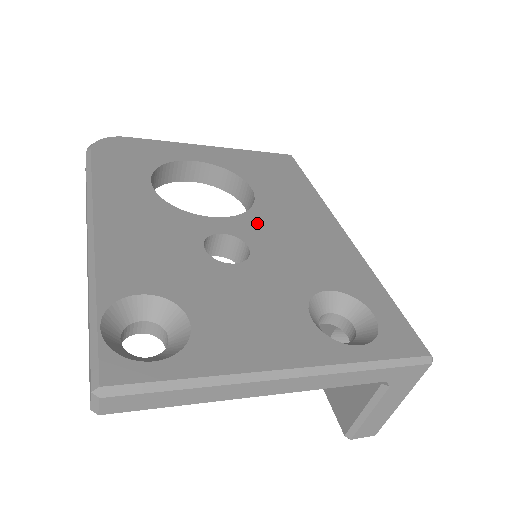
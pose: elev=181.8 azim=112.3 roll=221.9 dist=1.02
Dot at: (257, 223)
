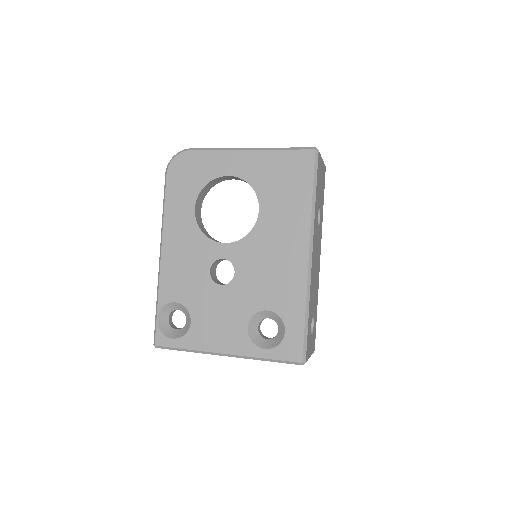
Dot at: (248, 249)
